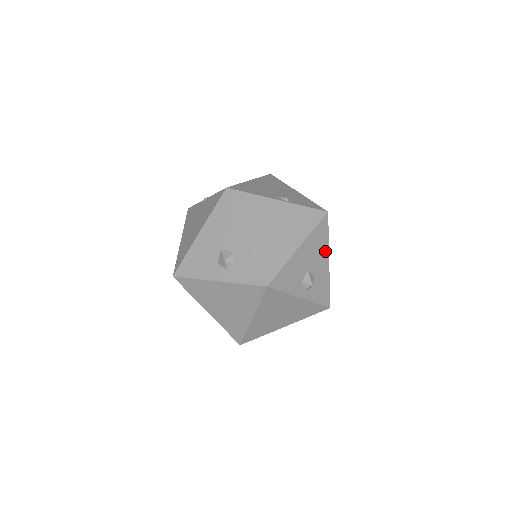
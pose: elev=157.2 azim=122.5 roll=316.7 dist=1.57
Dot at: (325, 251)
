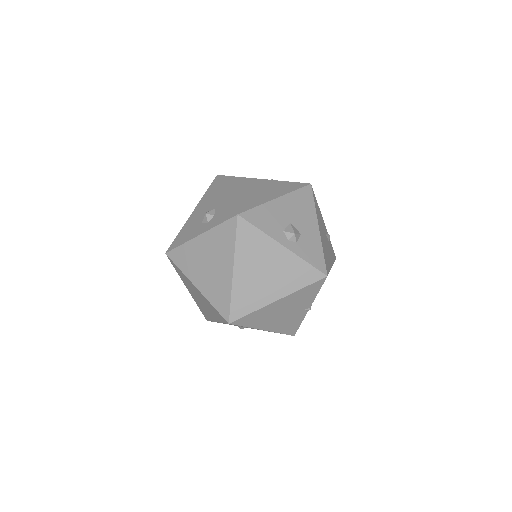
Dot at: (312, 216)
